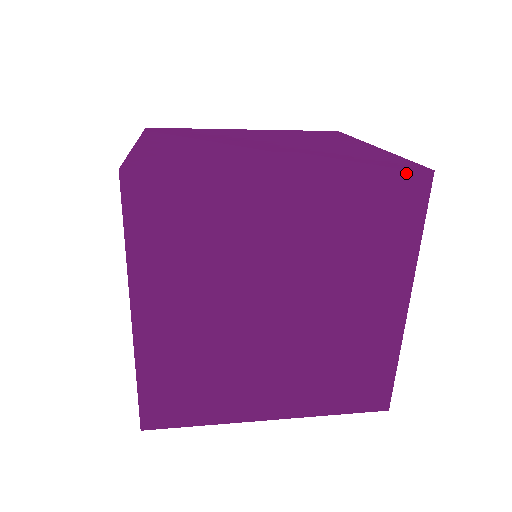
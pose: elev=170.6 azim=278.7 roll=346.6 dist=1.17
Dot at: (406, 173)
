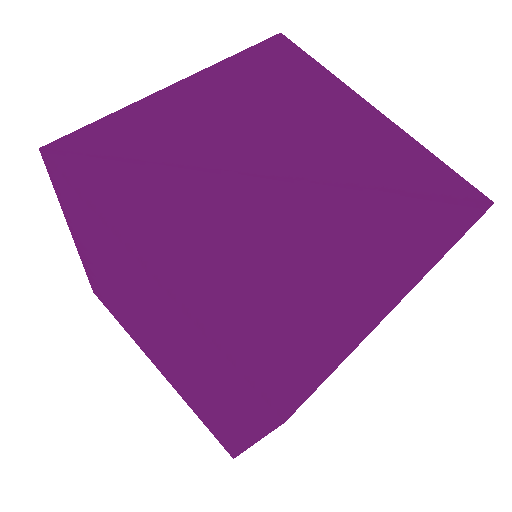
Dot at: occluded
